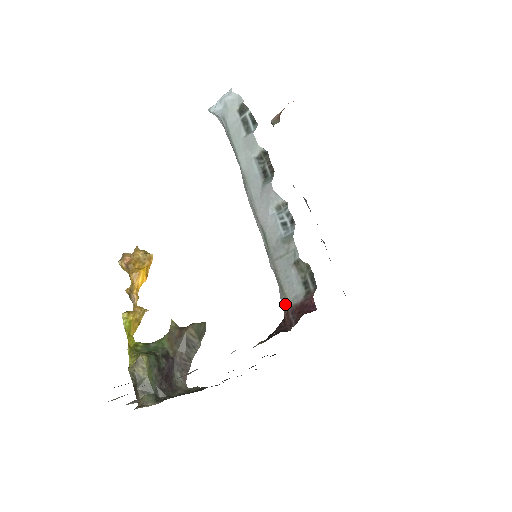
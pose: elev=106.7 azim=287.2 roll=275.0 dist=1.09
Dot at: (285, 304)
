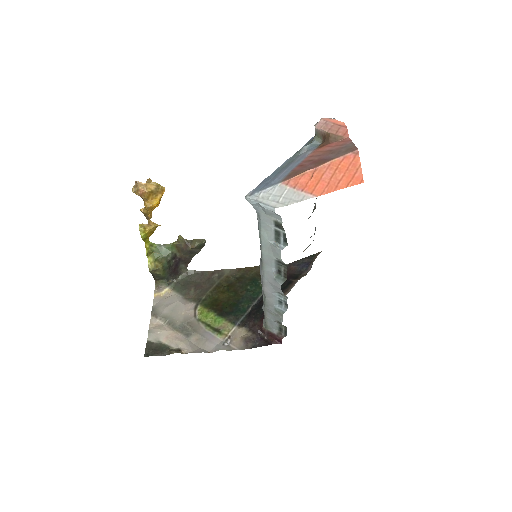
Dot at: (265, 326)
